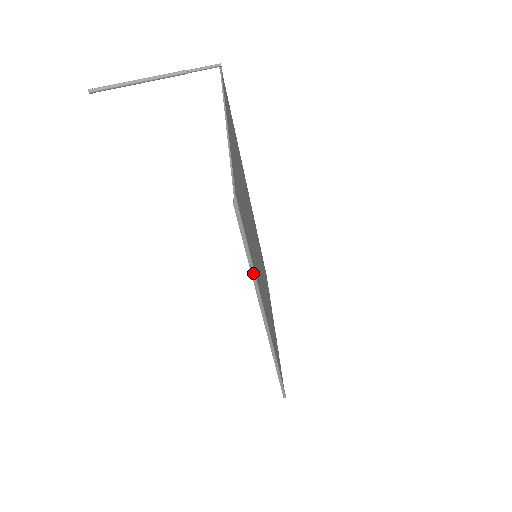
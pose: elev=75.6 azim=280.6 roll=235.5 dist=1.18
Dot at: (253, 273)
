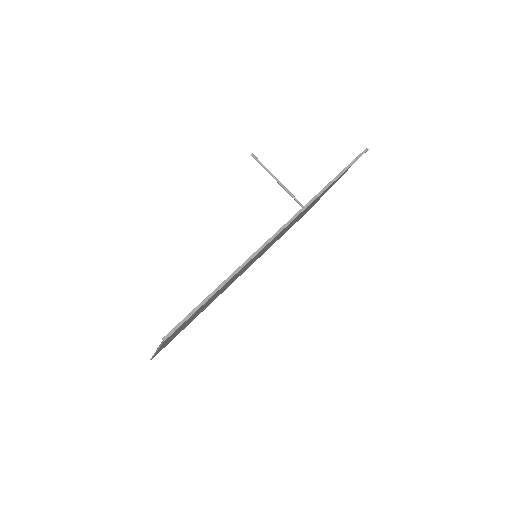
Dot at: (329, 185)
